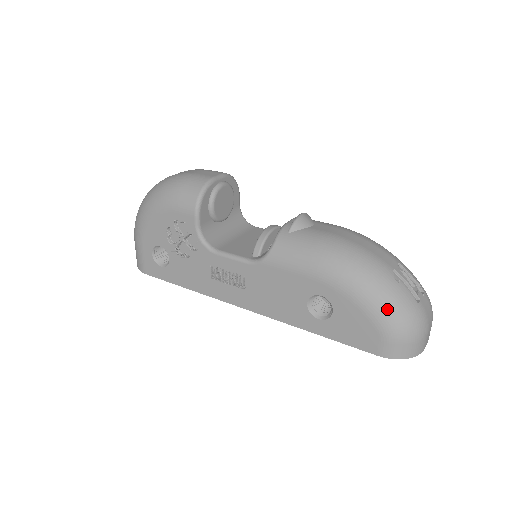
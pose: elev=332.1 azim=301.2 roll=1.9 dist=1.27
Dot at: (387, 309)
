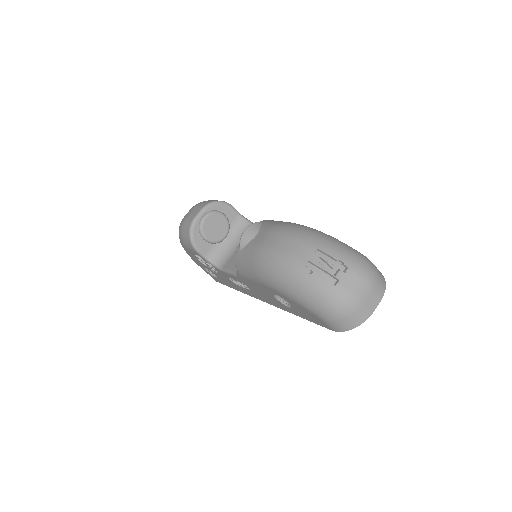
Dot at: (309, 300)
